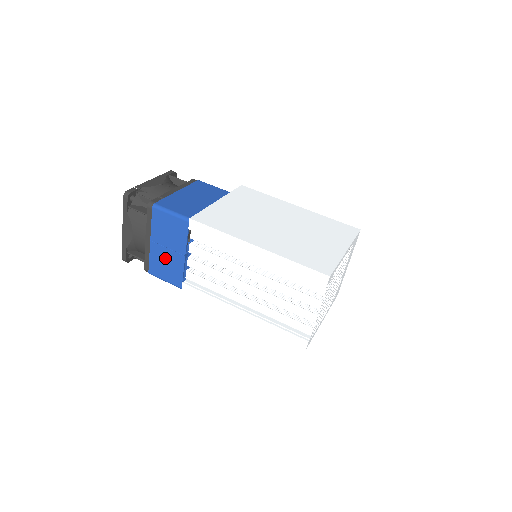
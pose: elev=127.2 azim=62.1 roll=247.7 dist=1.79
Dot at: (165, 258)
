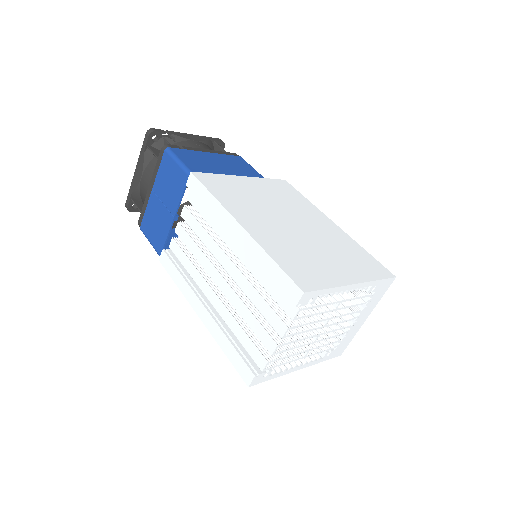
Dot at: (157, 214)
